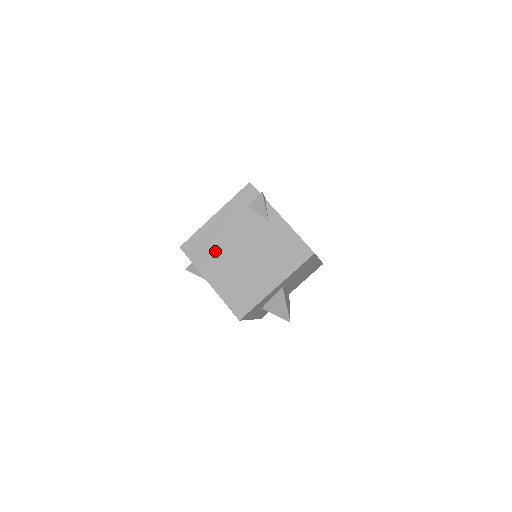
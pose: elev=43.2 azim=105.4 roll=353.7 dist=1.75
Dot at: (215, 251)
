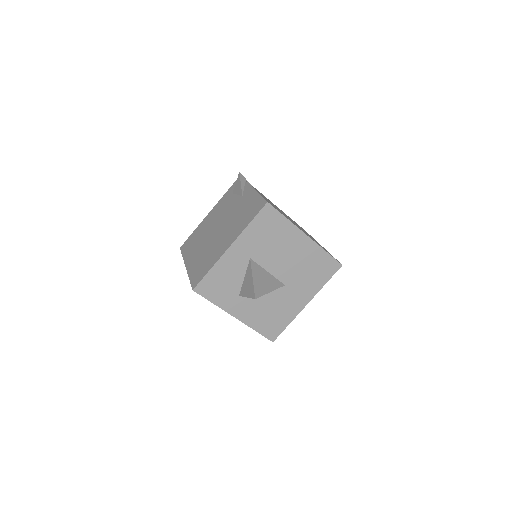
Dot at: (199, 239)
